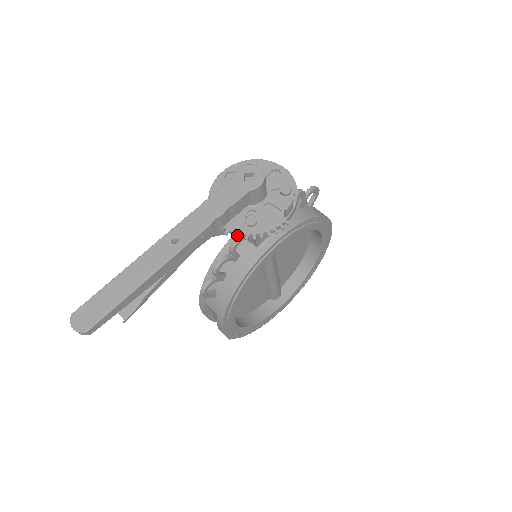
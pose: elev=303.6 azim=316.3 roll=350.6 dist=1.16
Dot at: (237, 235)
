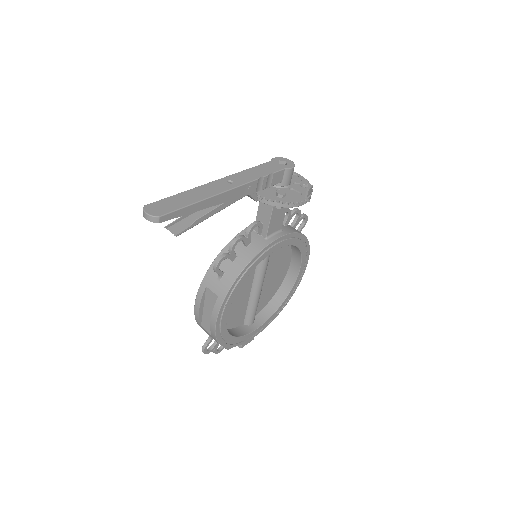
Dot at: (268, 203)
